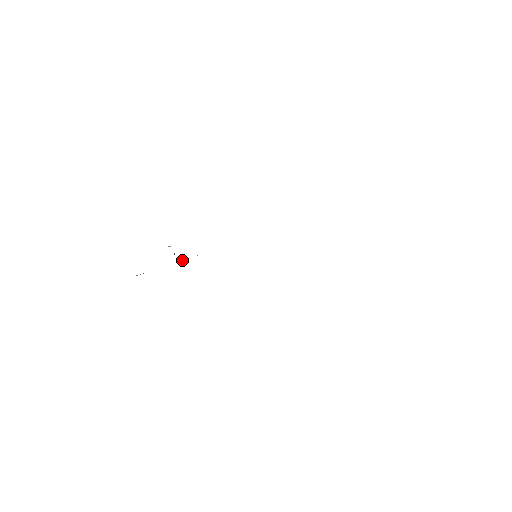
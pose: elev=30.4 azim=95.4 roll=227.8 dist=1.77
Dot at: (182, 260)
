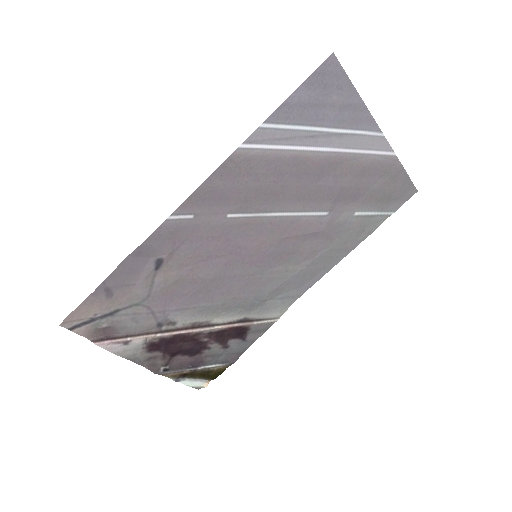
Dot at: (174, 331)
